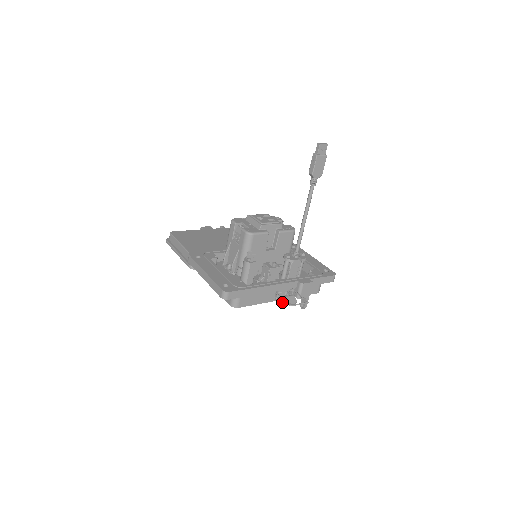
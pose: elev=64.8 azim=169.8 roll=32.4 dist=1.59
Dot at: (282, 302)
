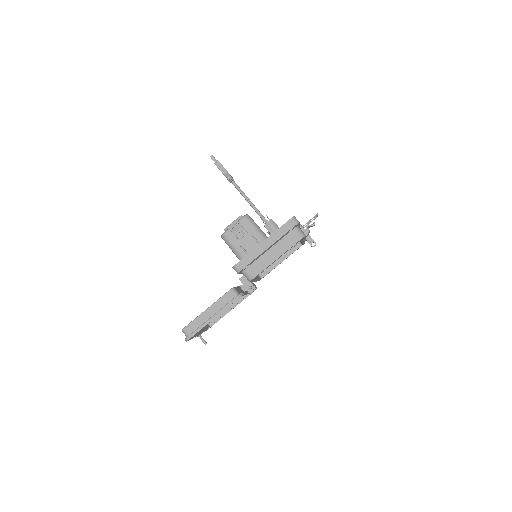
Dot at: occluded
